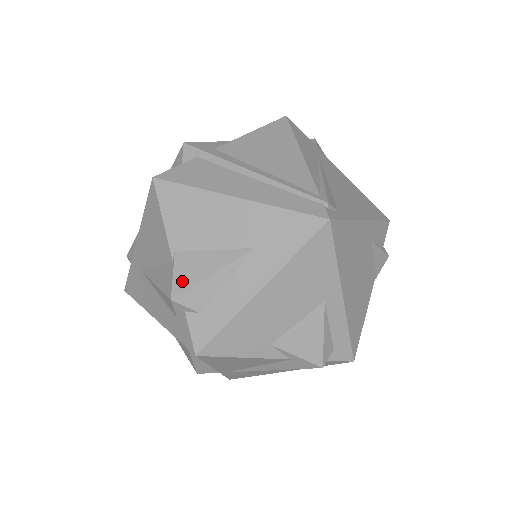
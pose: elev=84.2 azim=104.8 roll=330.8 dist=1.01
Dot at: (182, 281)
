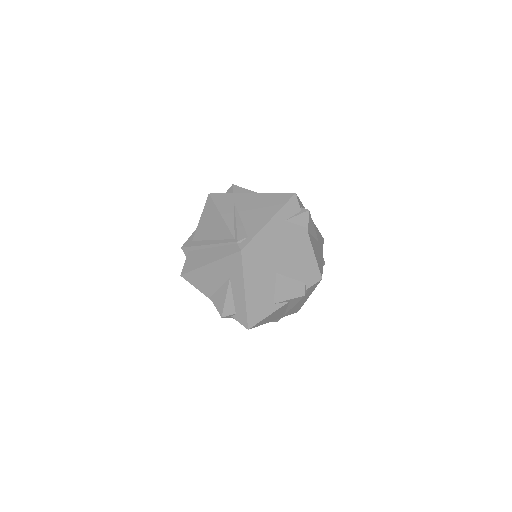
Dot at: (219, 308)
